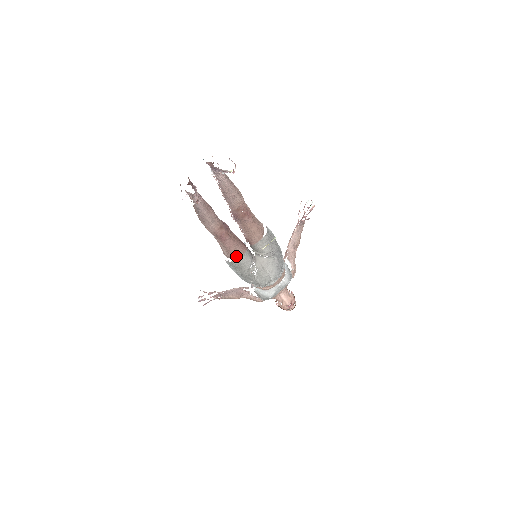
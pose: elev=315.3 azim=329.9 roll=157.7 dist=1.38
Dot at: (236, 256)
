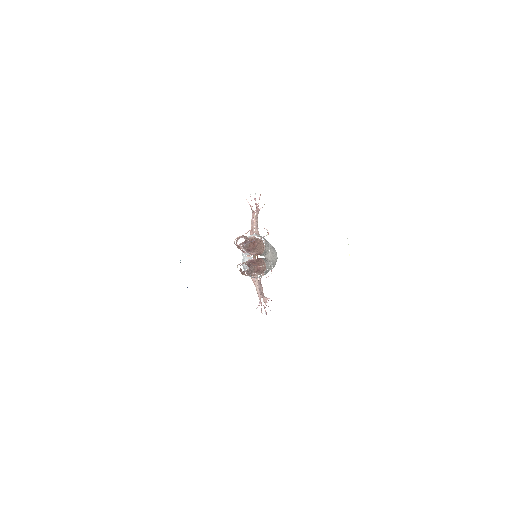
Dot at: (264, 270)
